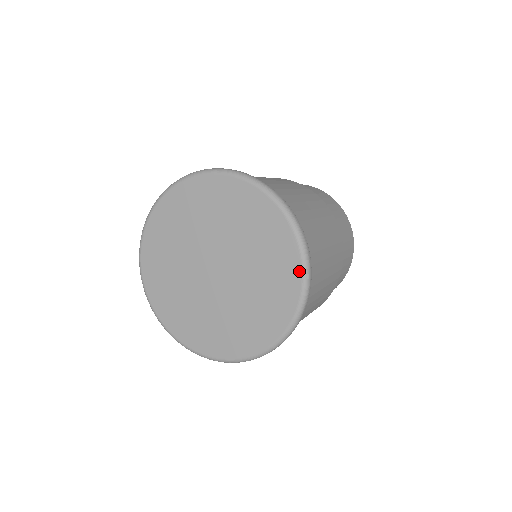
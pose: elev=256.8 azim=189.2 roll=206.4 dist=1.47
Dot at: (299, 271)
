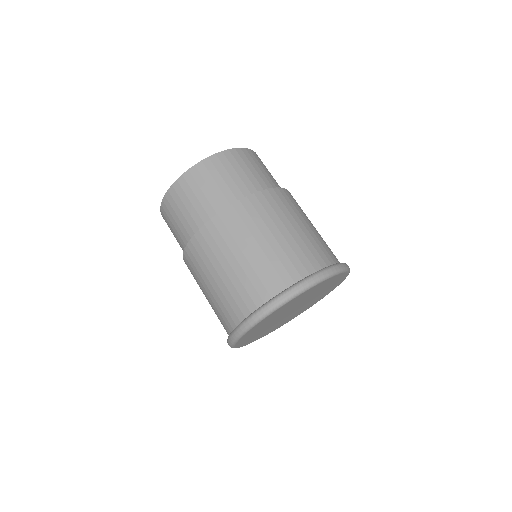
Dot at: occluded
